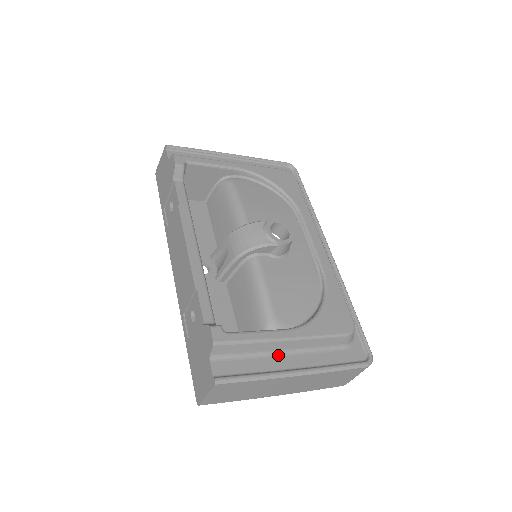
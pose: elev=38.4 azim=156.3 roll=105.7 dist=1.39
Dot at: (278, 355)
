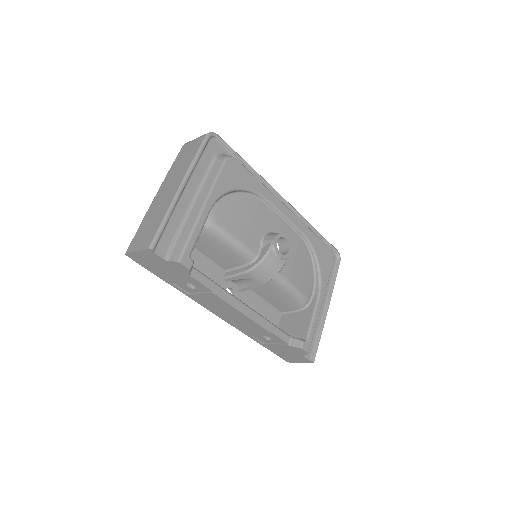
Dot at: occluded
